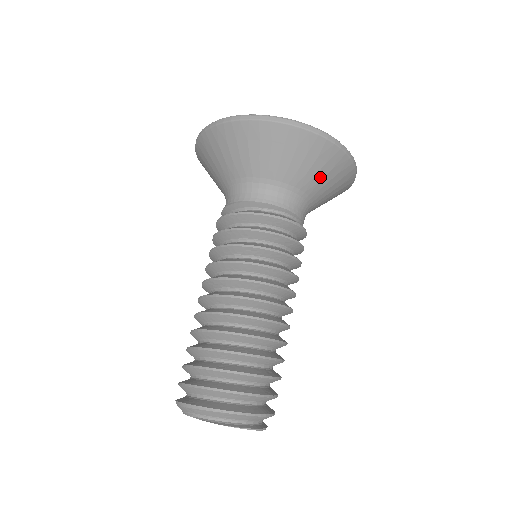
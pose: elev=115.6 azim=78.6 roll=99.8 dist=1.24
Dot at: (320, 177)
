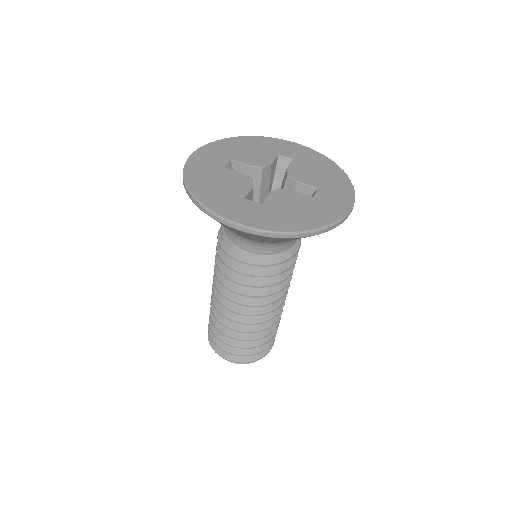
Dot at: occluded
